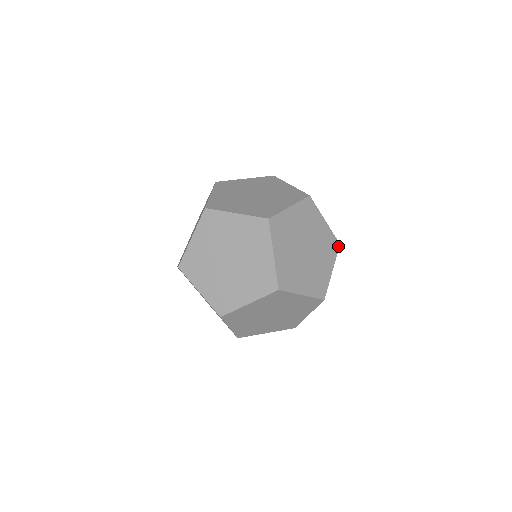
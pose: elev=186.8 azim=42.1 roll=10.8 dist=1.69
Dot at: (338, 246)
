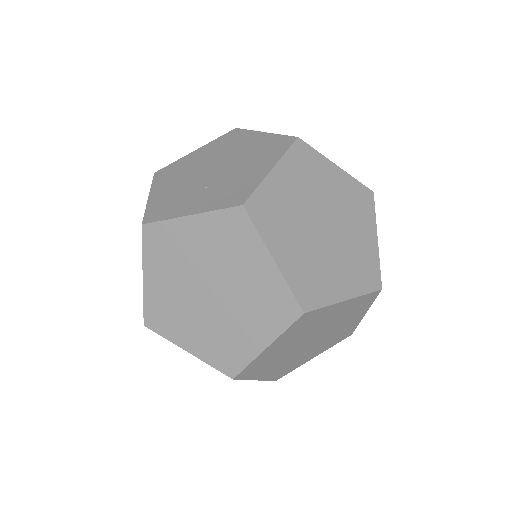
Dot at: occluded
